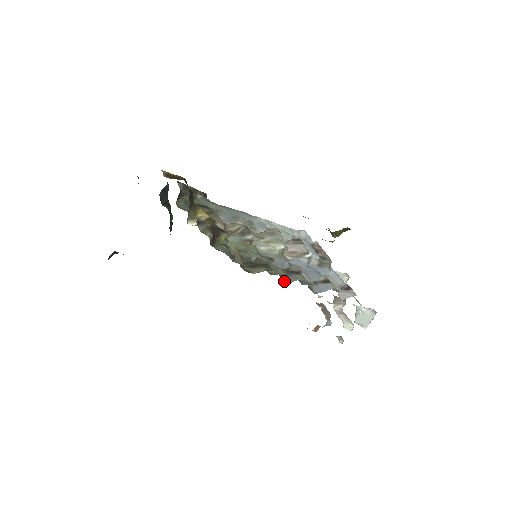
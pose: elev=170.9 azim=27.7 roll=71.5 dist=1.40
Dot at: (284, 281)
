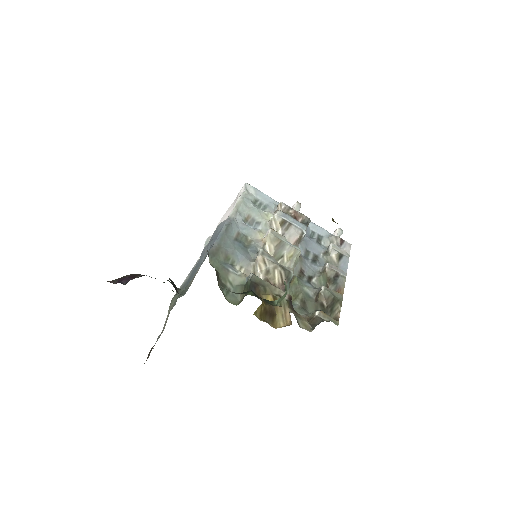
Dot at: occluded
